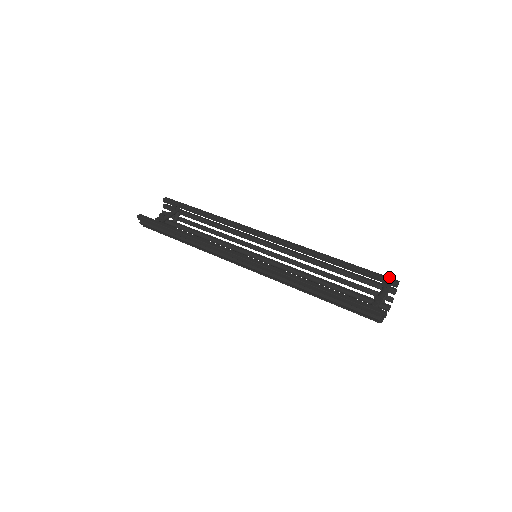
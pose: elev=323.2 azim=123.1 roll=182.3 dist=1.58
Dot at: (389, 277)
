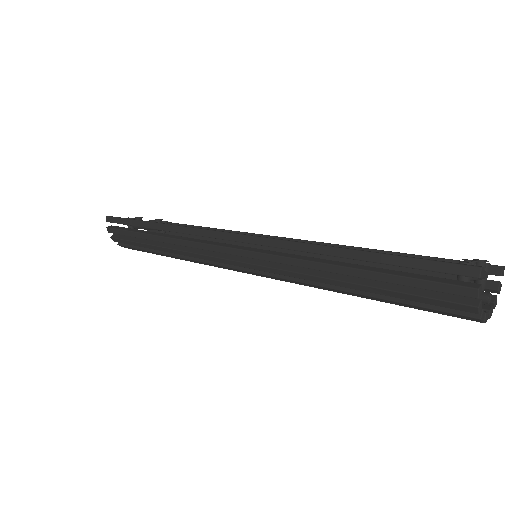
Dot at: occluded
